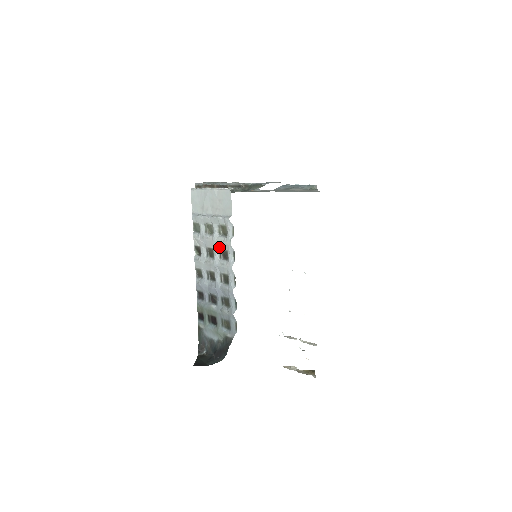
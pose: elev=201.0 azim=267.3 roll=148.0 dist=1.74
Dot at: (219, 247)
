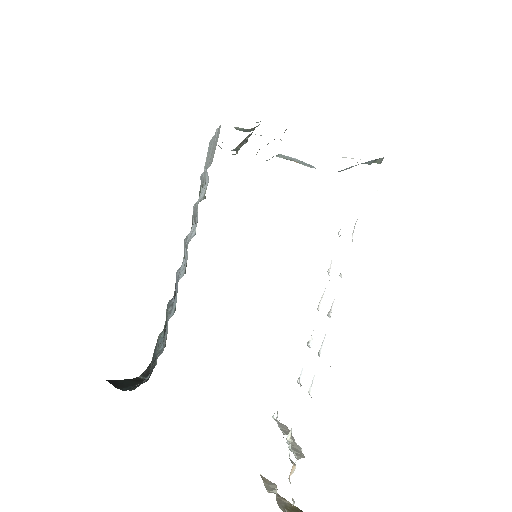
Dot at: (195, 216)
